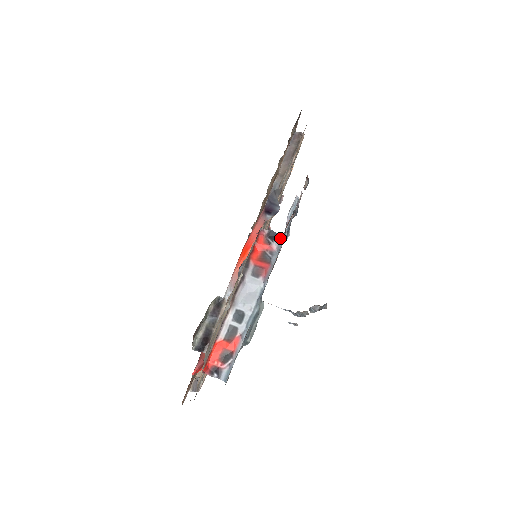
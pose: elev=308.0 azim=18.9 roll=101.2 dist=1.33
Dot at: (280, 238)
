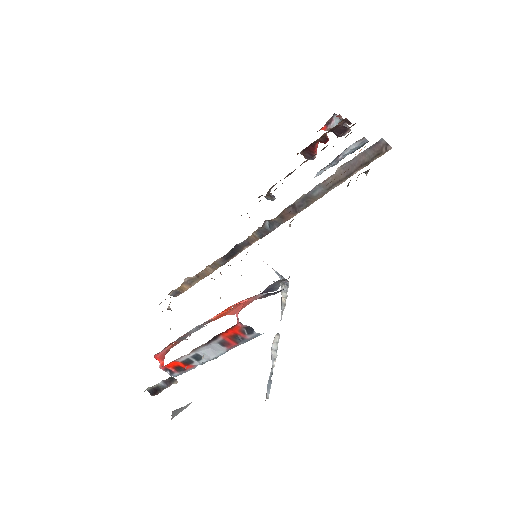
Dot at: (256, 334)
